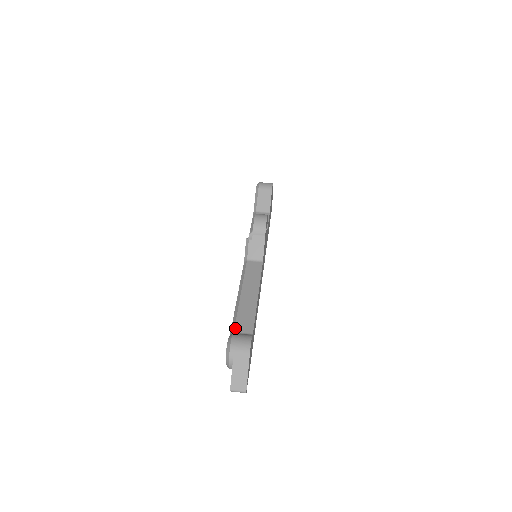
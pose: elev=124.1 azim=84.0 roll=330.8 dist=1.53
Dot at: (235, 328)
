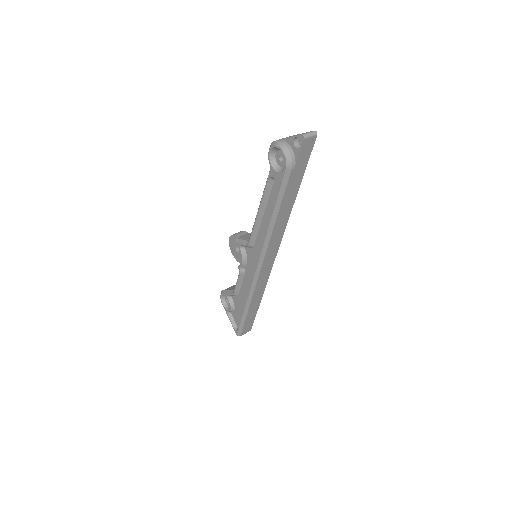
Dot at: occluded
